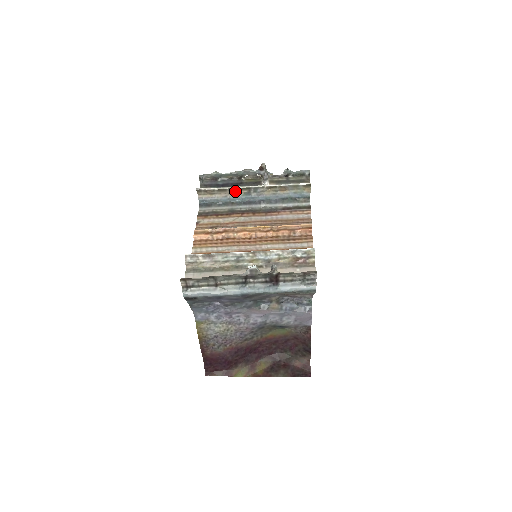
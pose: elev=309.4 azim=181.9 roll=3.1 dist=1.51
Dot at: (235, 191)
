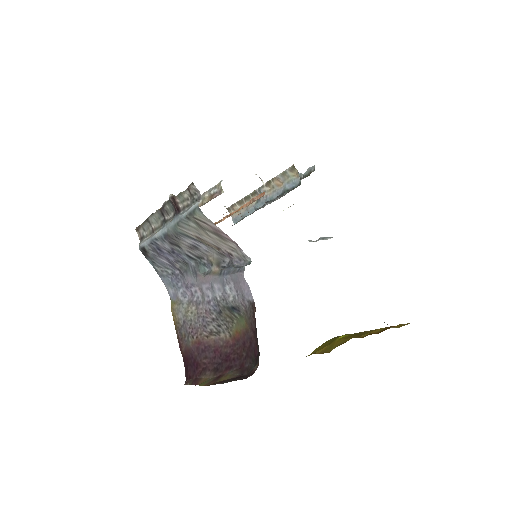
Dot at: occluded
